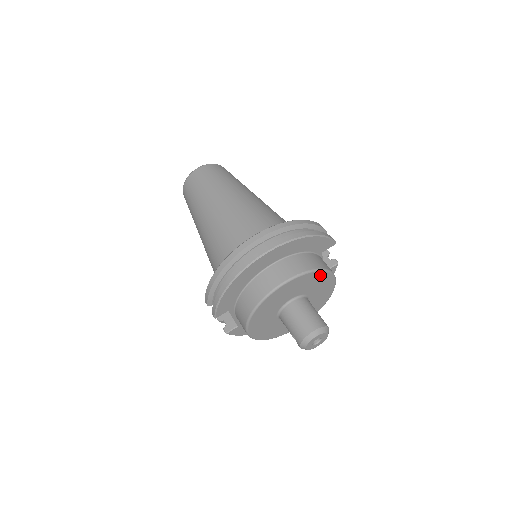
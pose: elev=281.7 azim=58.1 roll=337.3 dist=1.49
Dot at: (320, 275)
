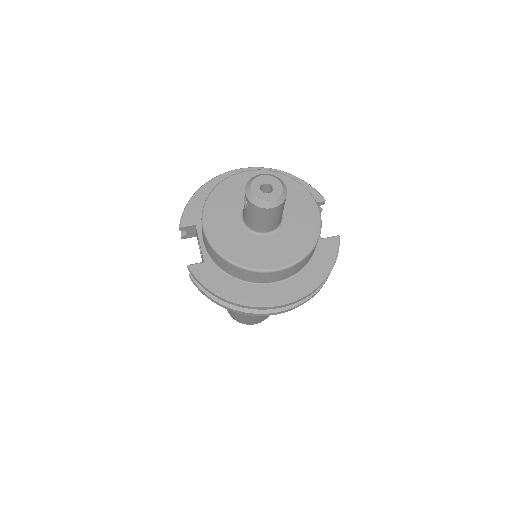
Dot at: (292, 185)
